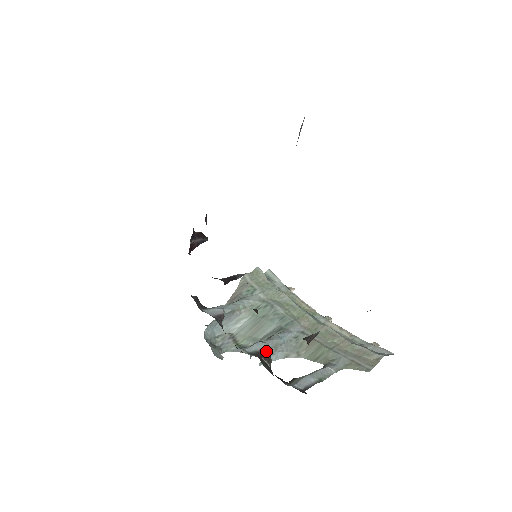
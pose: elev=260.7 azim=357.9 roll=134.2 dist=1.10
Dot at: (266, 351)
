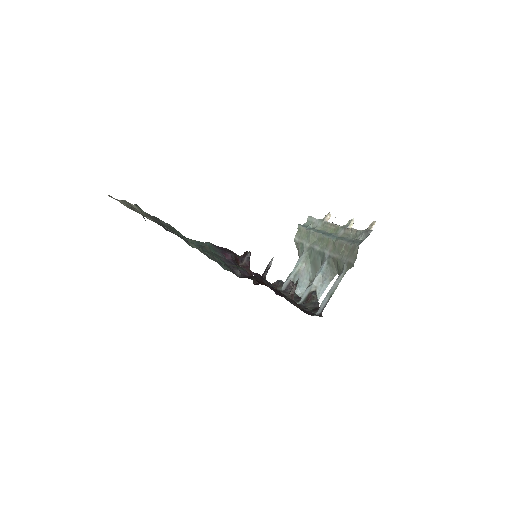
Dot at: (311, 292)
